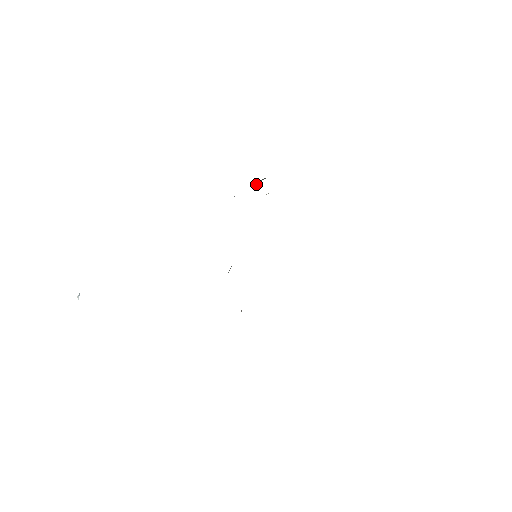
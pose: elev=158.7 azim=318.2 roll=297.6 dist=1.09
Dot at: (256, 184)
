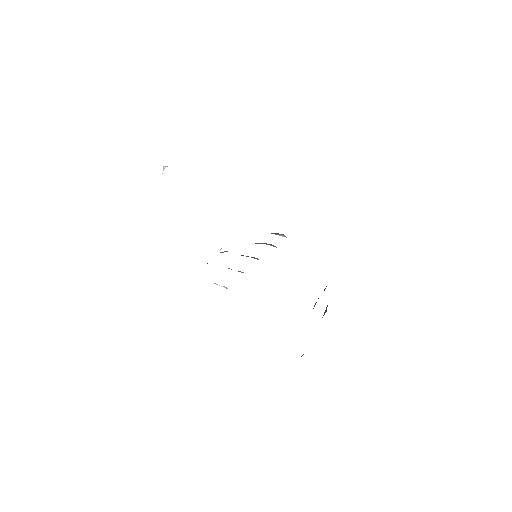
Dot at: (275, 233)
